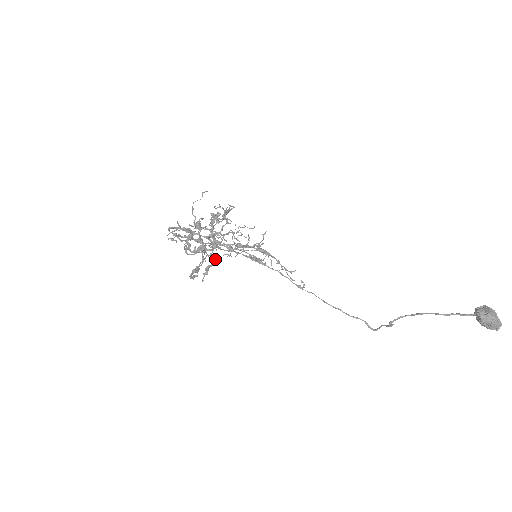
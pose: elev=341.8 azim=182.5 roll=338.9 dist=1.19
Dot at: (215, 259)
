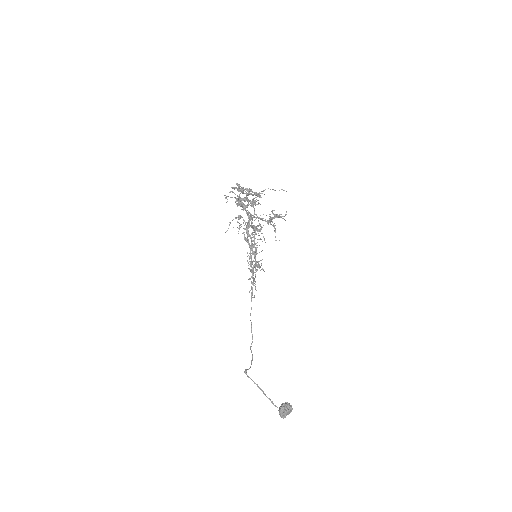
Dot at: occluded
